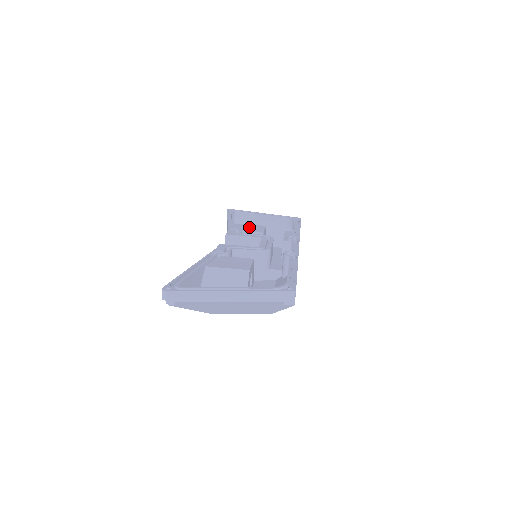
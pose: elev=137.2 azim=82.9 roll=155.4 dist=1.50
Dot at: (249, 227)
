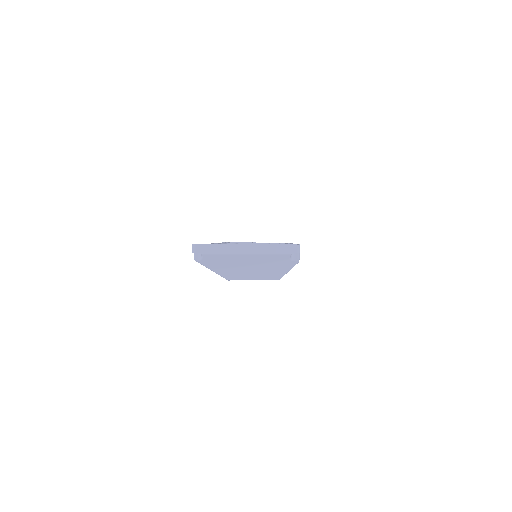
Dot at: occluded
